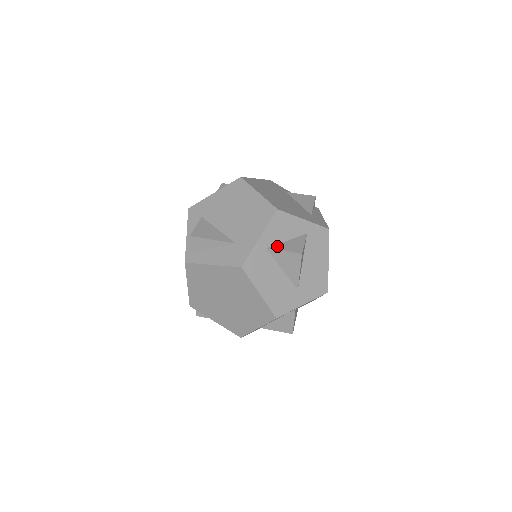
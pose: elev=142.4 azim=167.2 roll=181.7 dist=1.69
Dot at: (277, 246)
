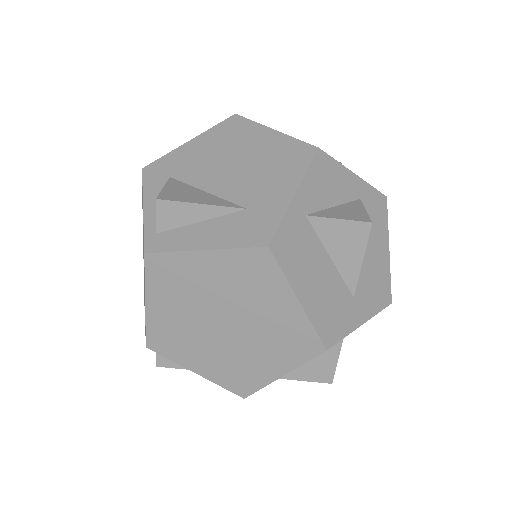
Dot at: (323, 212)
